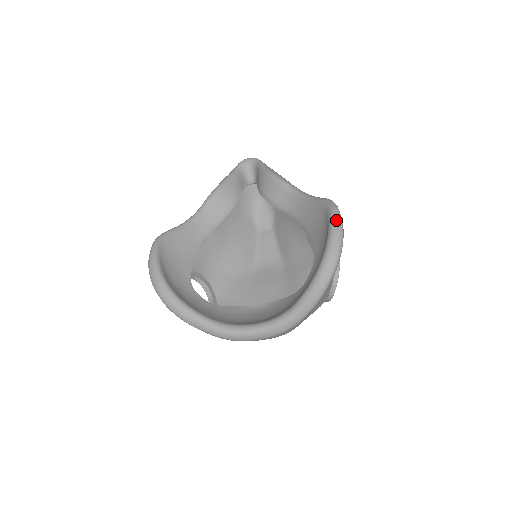
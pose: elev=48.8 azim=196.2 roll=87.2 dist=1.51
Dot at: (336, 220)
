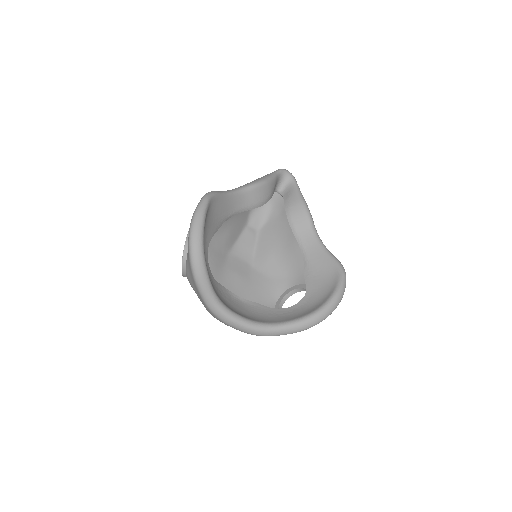
Dot at: (344, 286)
